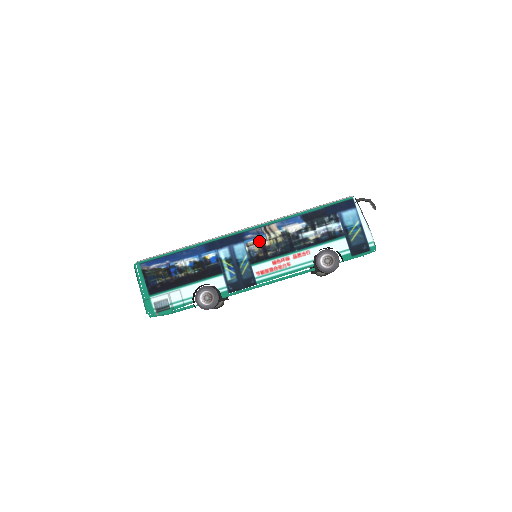
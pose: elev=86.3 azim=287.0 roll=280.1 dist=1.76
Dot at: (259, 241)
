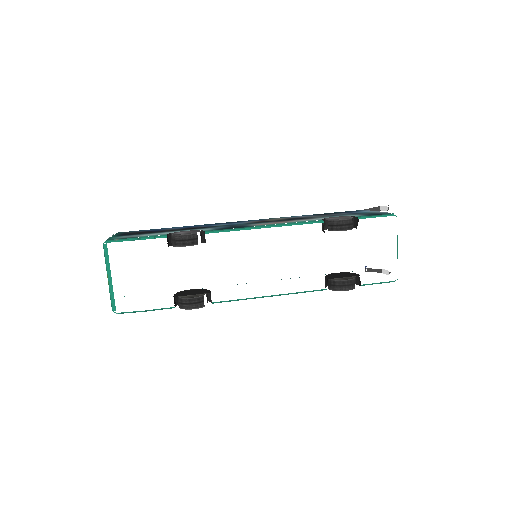
Dot at: occluded
